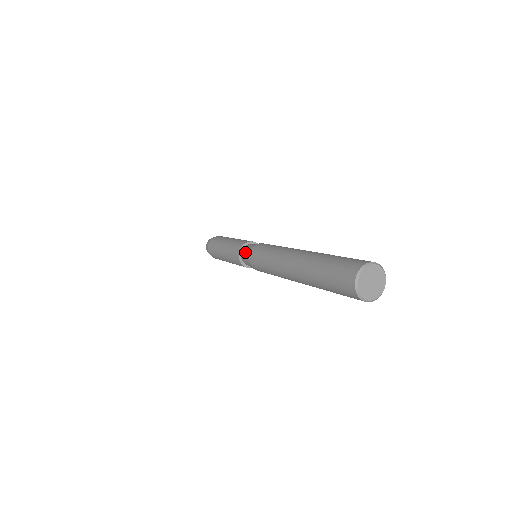
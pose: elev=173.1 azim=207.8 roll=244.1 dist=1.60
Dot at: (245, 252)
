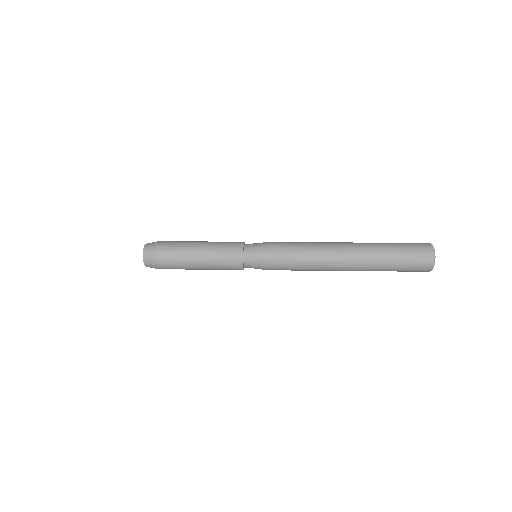
Dot at: (255, 245)
